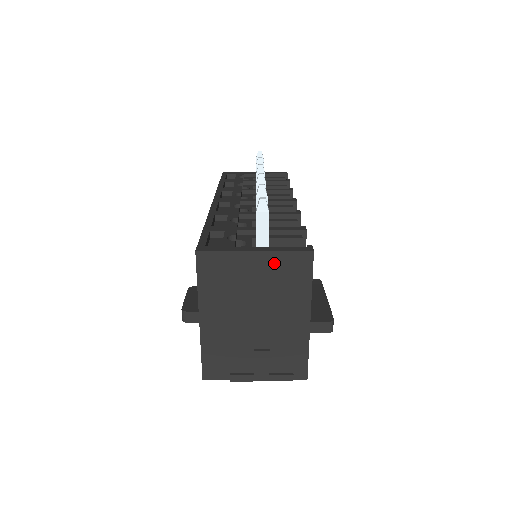
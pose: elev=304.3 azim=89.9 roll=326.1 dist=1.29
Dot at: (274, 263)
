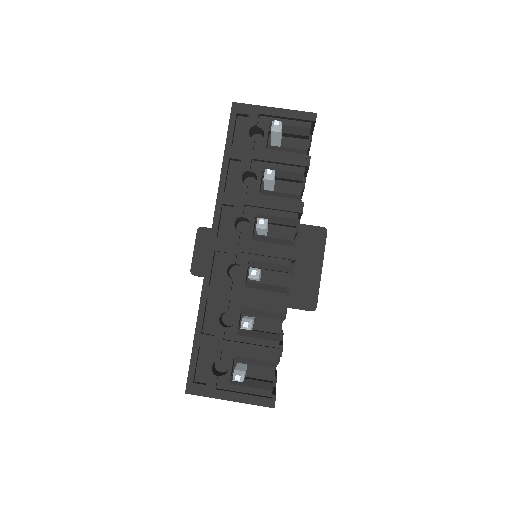
Dot at: occluded
